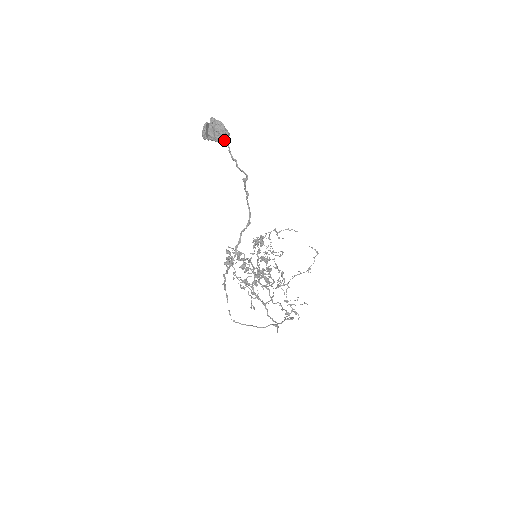
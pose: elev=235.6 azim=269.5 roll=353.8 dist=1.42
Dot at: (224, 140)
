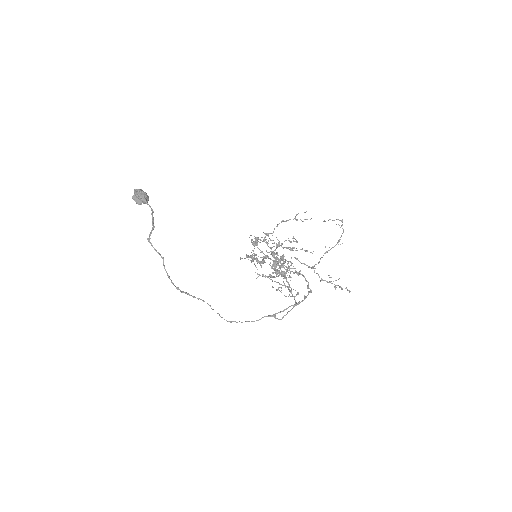
Dot at: (143, 202)
